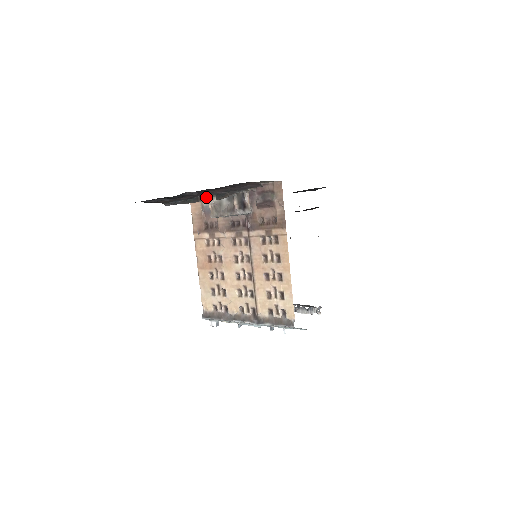
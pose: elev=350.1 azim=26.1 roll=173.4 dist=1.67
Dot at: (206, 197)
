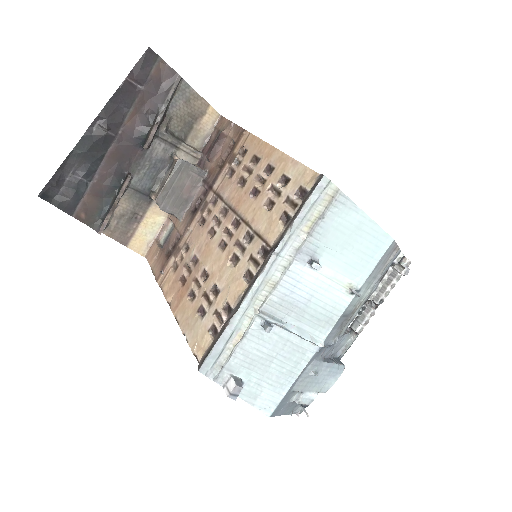
Dot at: (160, 231)
